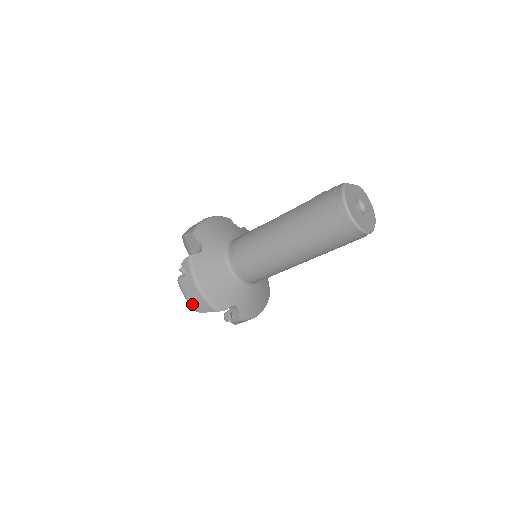
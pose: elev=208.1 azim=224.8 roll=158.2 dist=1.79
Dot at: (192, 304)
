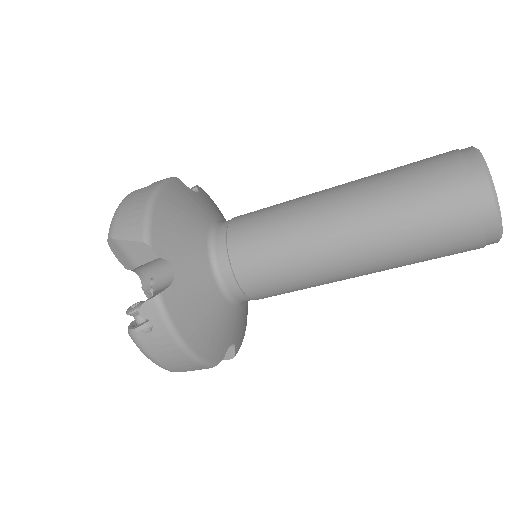
Dot at: (117, 220)
